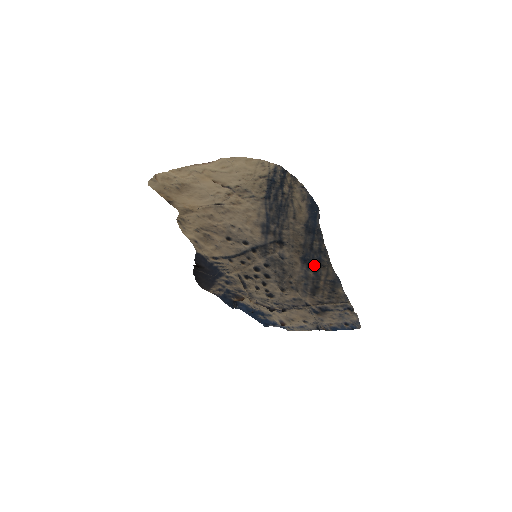
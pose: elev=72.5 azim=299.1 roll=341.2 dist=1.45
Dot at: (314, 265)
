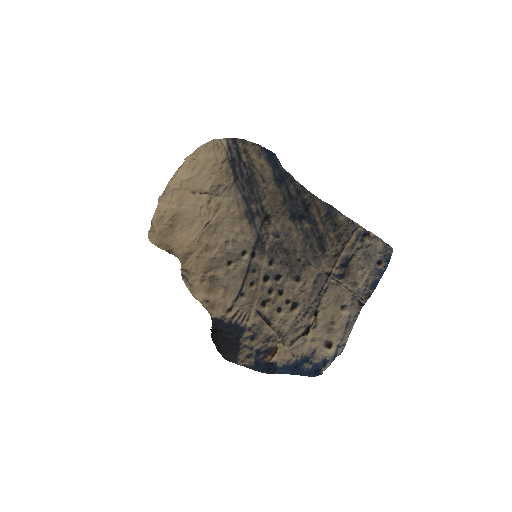
Dot at: (303, 213)
